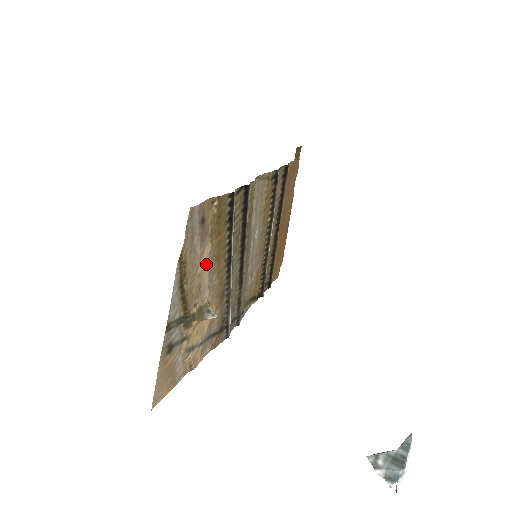
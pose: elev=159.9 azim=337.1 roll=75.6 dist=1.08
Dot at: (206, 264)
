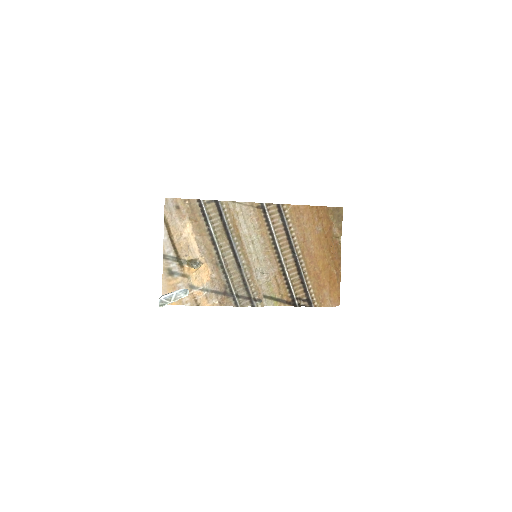
Dot at: (192, 235)
